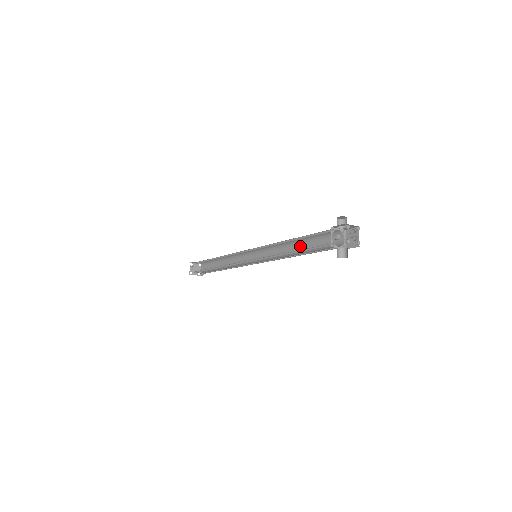
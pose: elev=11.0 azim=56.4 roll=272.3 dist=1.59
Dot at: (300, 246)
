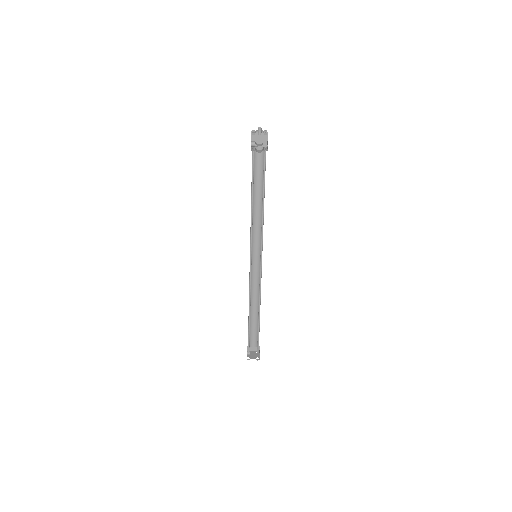
Dot at: occluded
